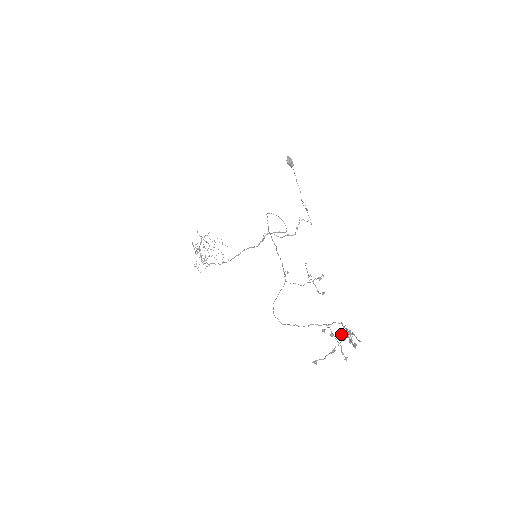
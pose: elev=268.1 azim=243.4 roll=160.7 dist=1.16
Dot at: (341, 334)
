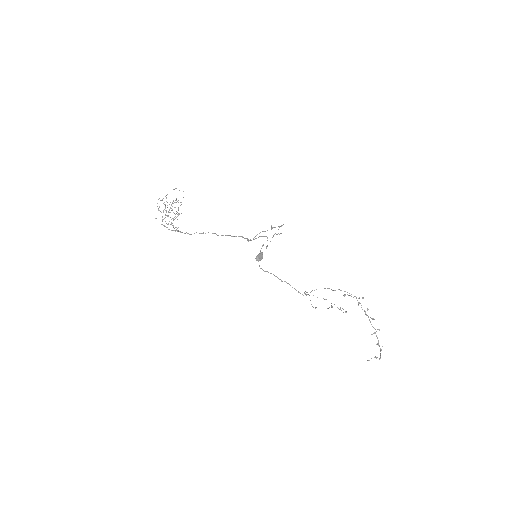
Dot at: occluded
